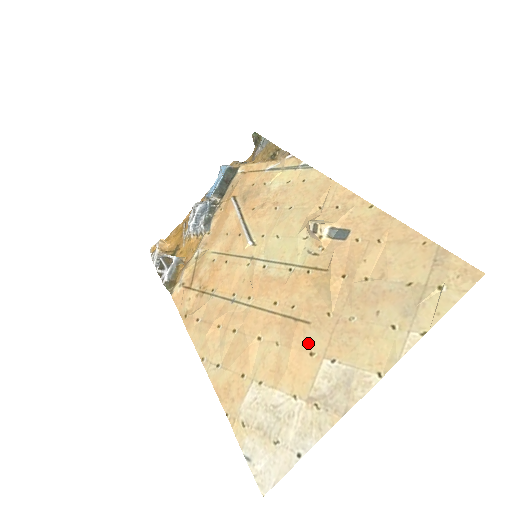
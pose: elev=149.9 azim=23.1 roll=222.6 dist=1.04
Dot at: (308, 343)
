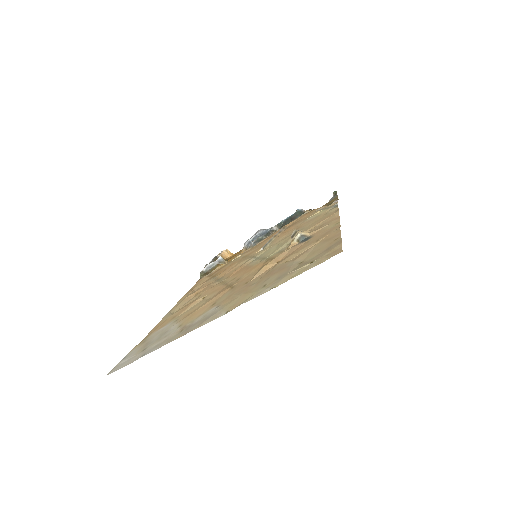
Dot at: (219, 298)
